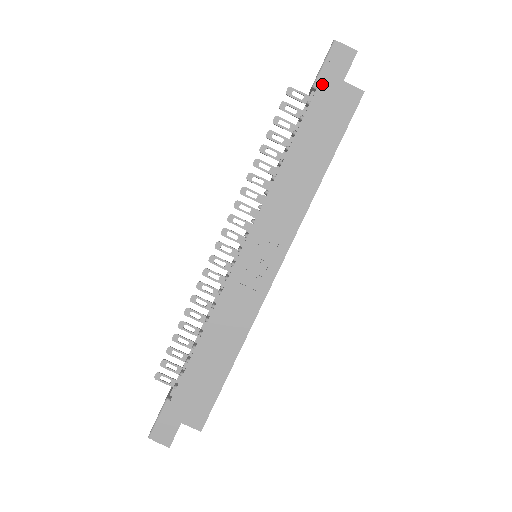
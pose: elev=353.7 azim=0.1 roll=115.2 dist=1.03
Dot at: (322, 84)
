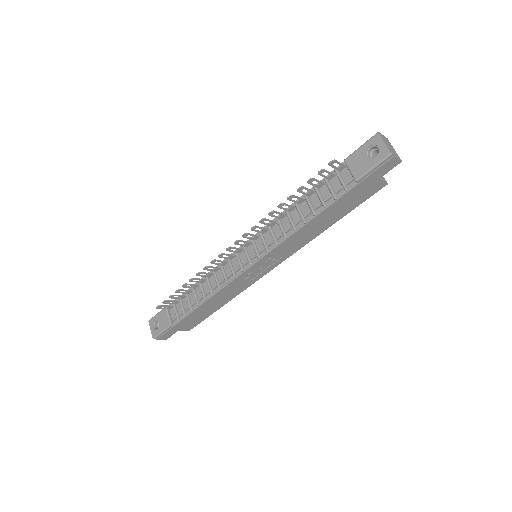
Dot at: (364, 181)
